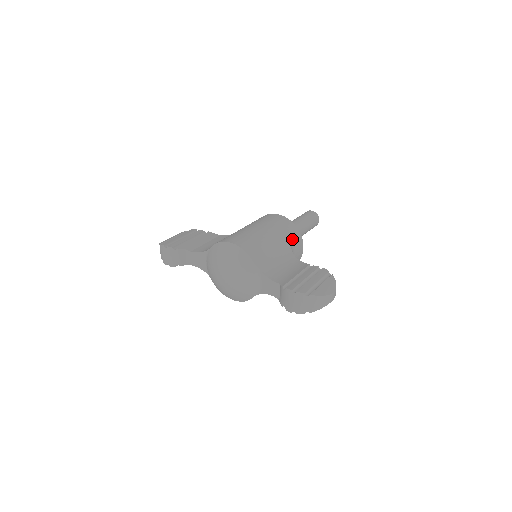
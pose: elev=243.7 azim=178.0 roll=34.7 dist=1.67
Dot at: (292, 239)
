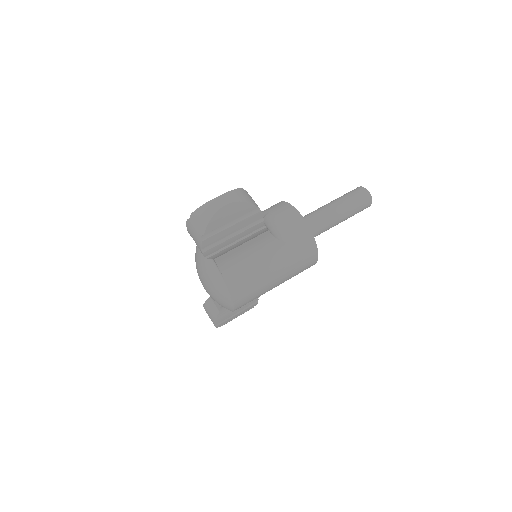
Dot at: (273, 212)
